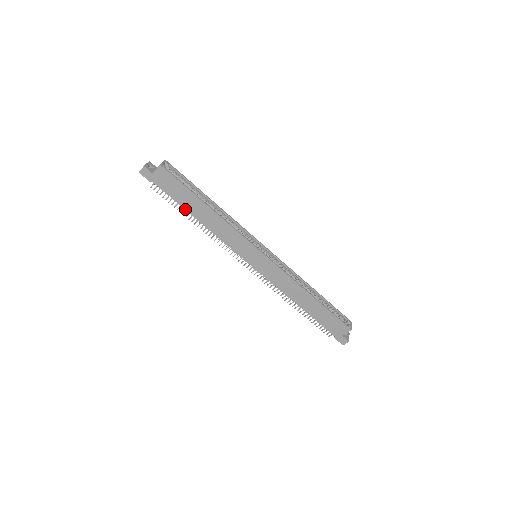
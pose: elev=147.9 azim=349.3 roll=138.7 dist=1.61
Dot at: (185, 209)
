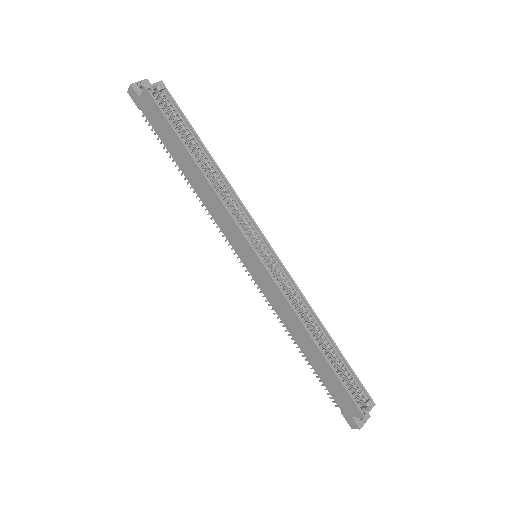
Dot at: (174, 159)
